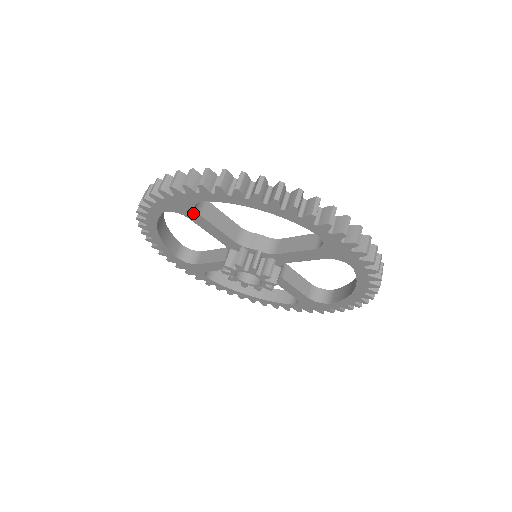
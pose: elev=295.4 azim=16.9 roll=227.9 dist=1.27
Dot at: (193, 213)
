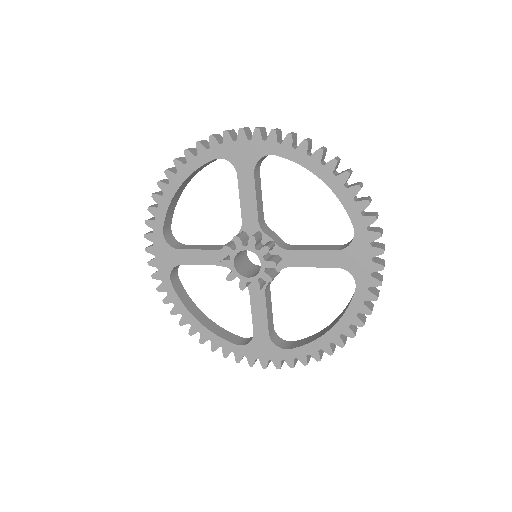
Dot at: (249, 168)
